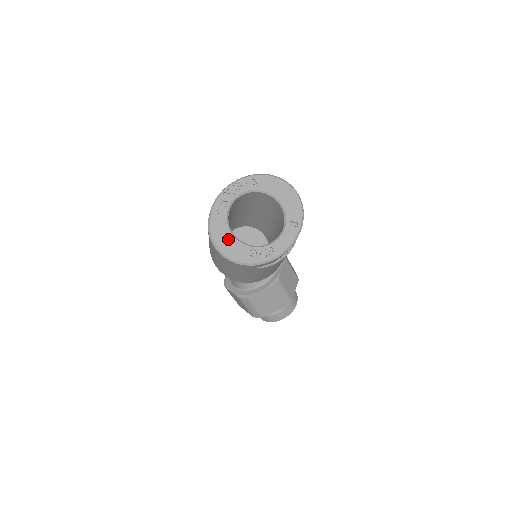
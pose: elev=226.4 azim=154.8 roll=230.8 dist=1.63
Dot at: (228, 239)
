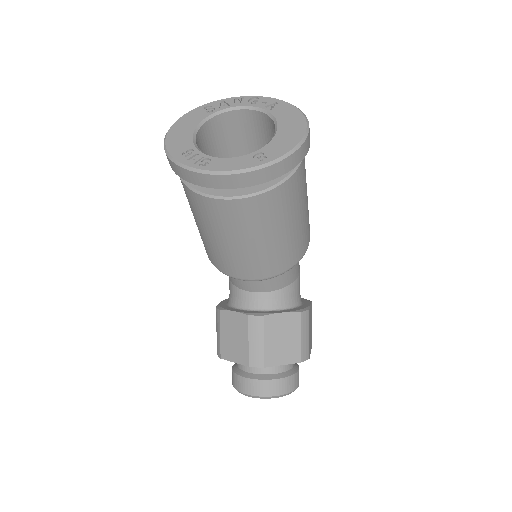
Dot at: (187, 129)
